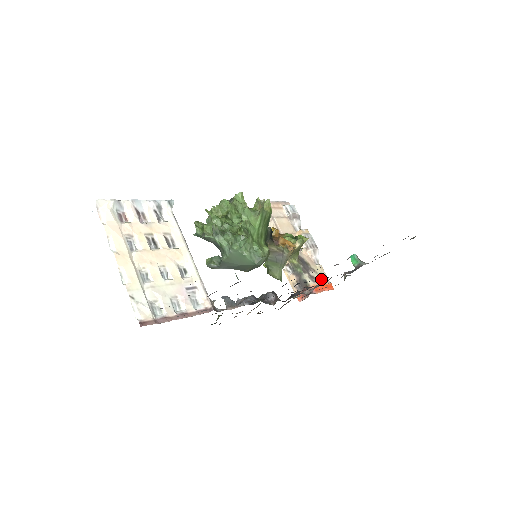
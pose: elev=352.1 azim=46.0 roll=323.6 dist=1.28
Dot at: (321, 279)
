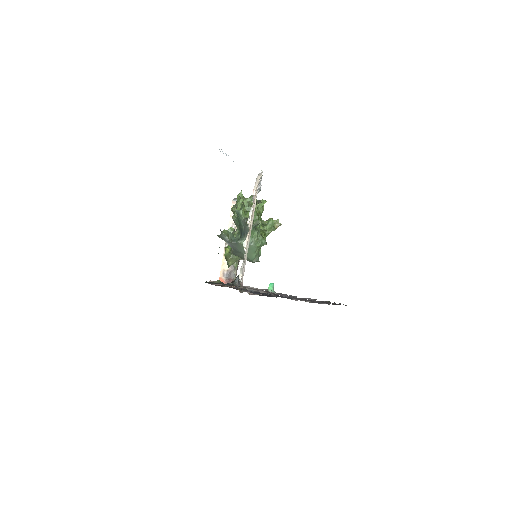
Dot at: occluded
